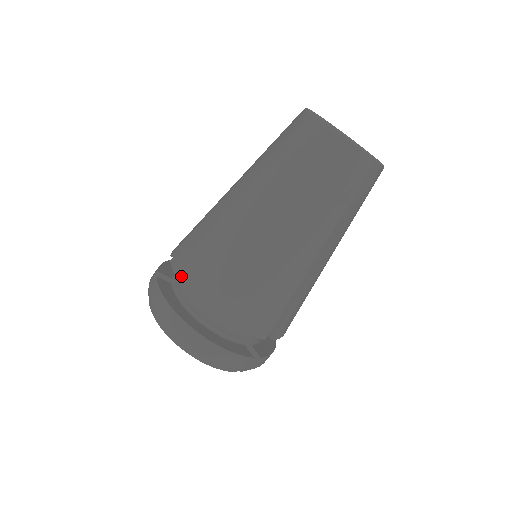
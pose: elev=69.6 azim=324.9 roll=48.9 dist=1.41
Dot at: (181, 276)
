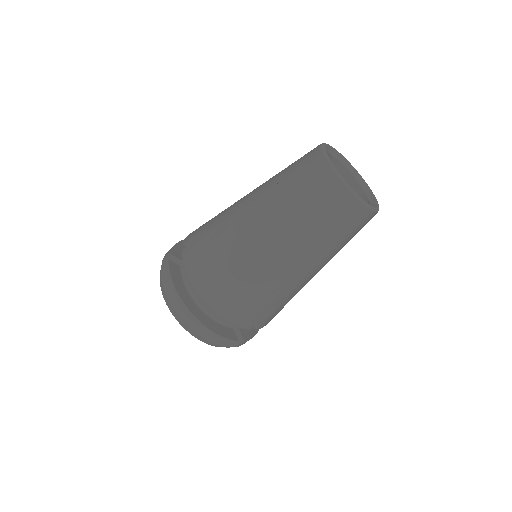
Dot at: (189, 269)
